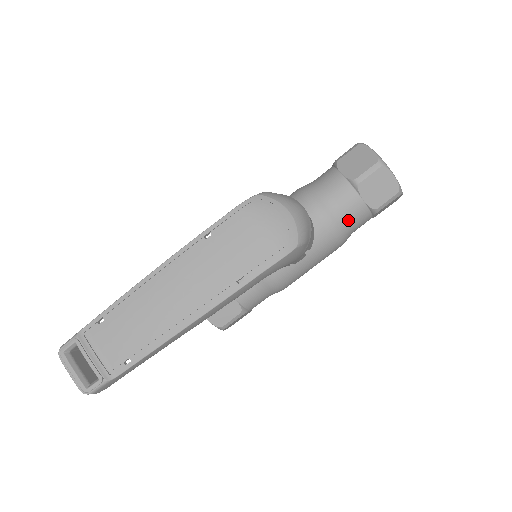
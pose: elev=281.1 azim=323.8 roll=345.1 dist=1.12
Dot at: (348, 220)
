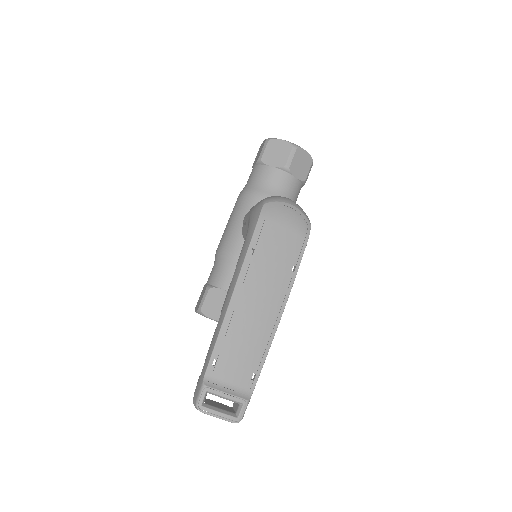
Dot at: (293, 197)
